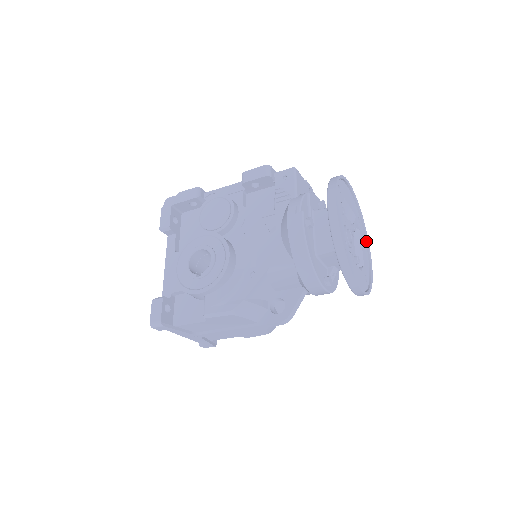
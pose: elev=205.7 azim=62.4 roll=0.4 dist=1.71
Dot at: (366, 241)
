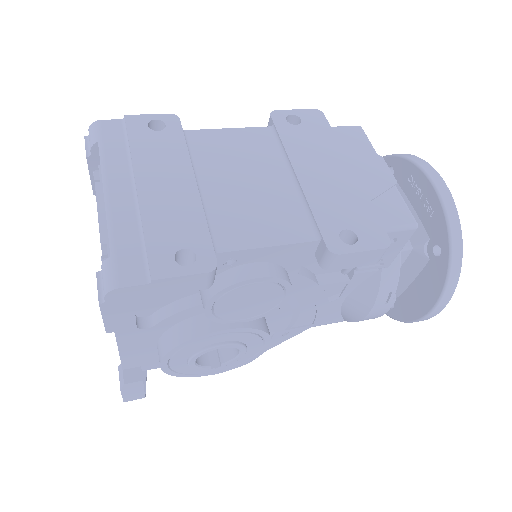
Dot at: occluded
